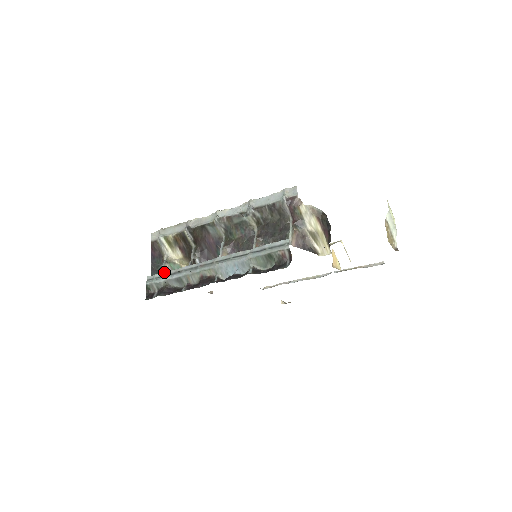
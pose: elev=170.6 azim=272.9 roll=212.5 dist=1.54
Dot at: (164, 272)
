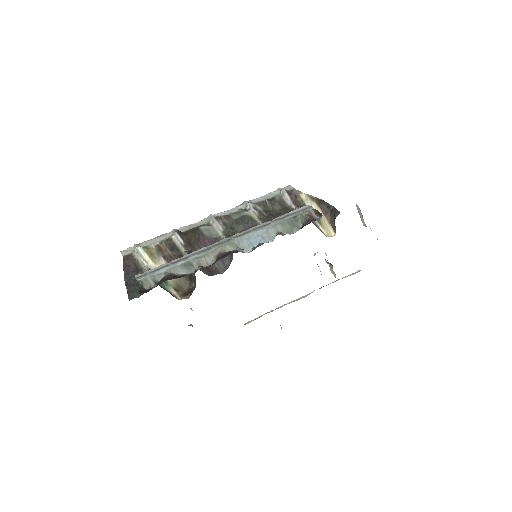
Dot at: (162, 265)
